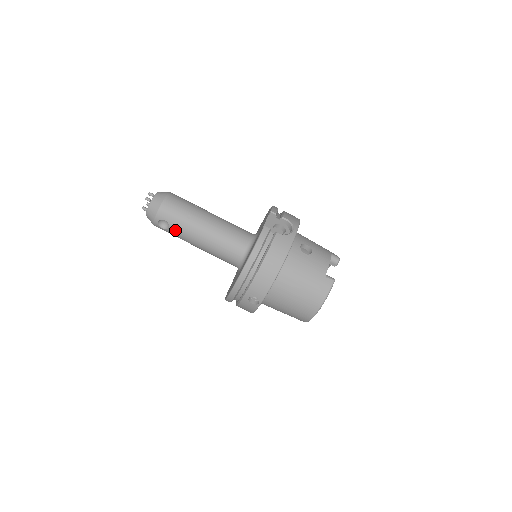
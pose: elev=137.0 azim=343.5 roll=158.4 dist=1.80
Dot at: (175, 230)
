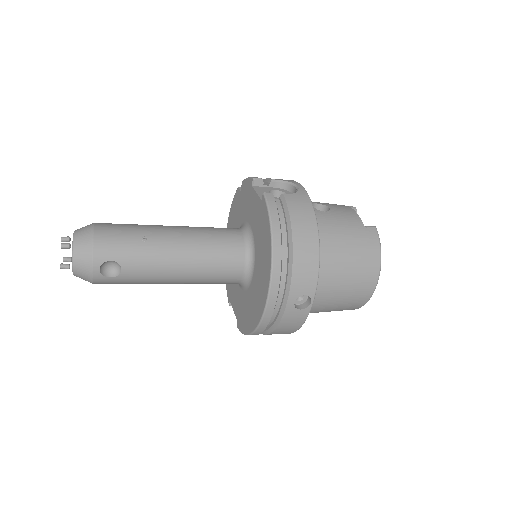
Dot at: (132, 269)
